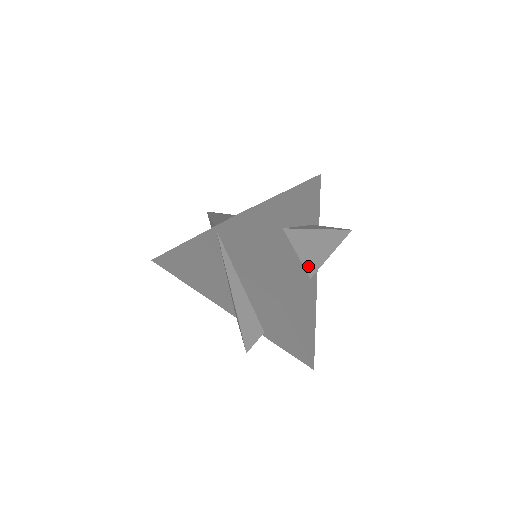
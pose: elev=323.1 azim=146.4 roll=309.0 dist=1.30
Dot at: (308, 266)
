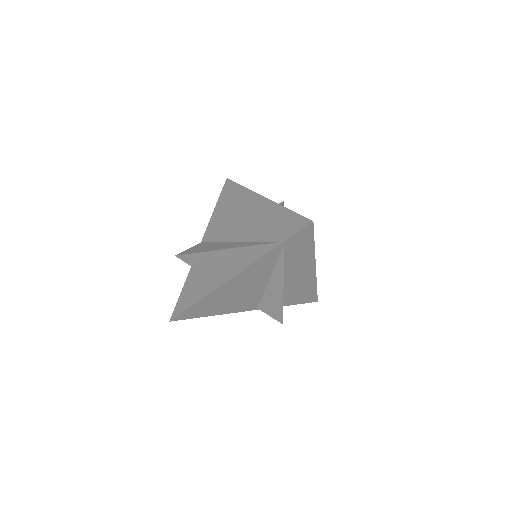
Dot at: occluded
